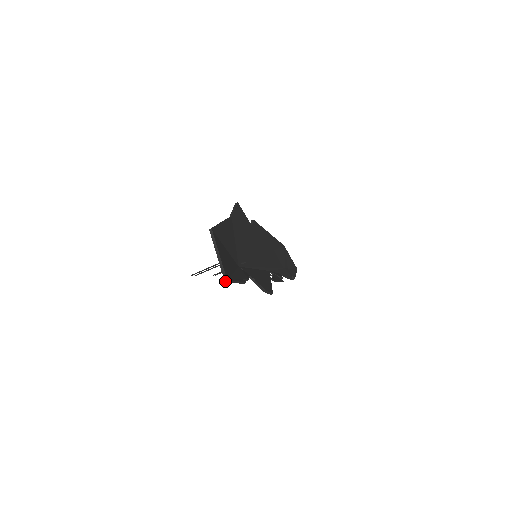
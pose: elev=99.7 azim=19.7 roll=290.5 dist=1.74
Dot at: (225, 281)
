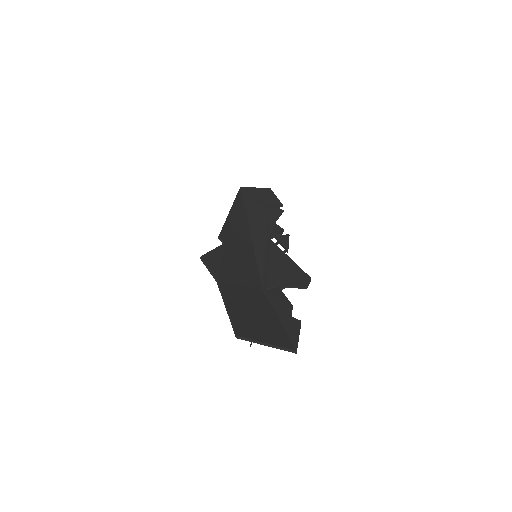
Dot at: (296, 353)
